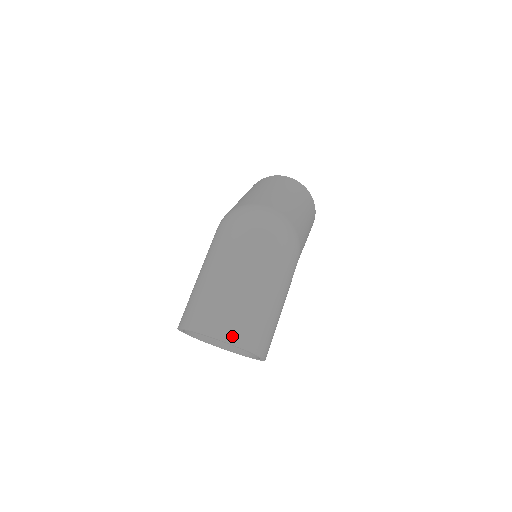
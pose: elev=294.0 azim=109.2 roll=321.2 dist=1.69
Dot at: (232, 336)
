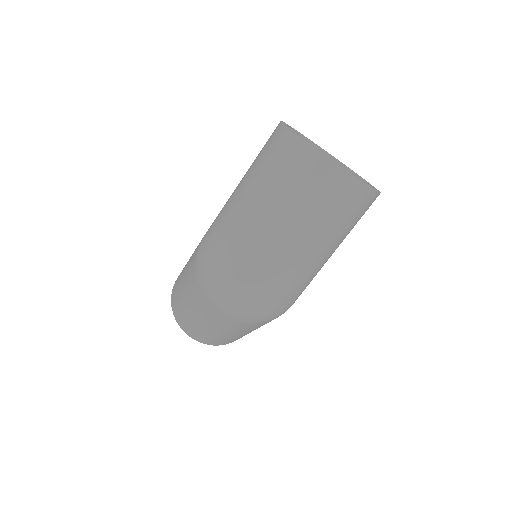
Dot at: (206, 343)
